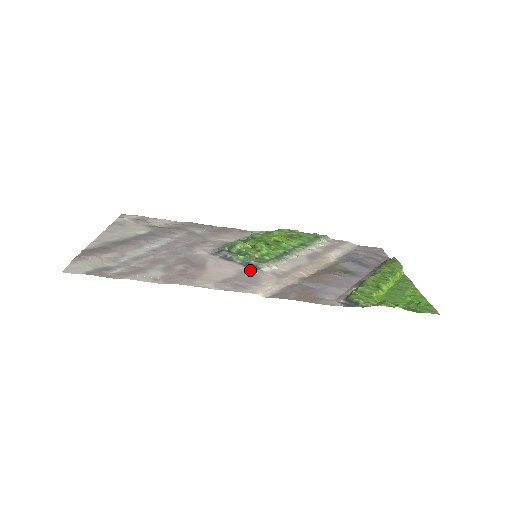
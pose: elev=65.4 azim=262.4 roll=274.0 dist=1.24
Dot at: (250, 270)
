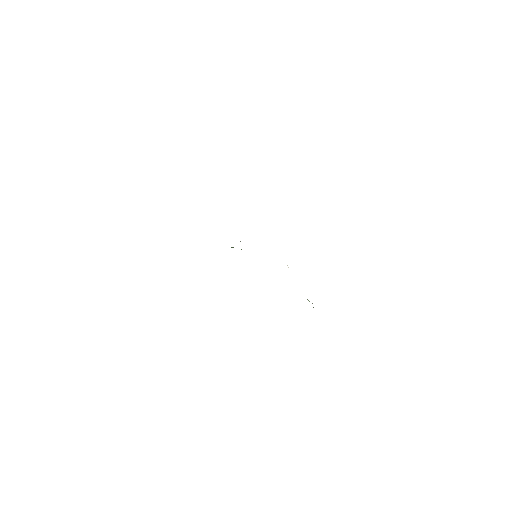
Dot at: occluded
